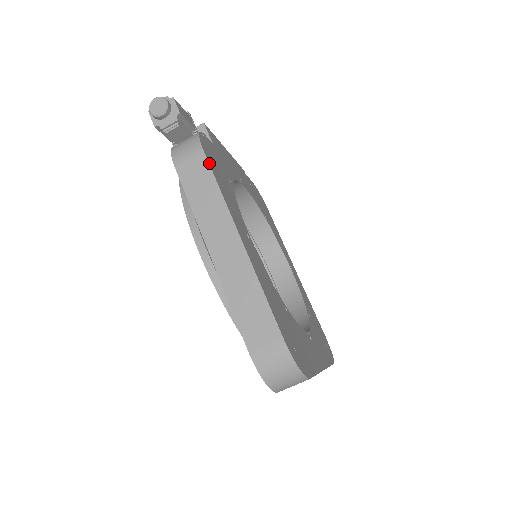
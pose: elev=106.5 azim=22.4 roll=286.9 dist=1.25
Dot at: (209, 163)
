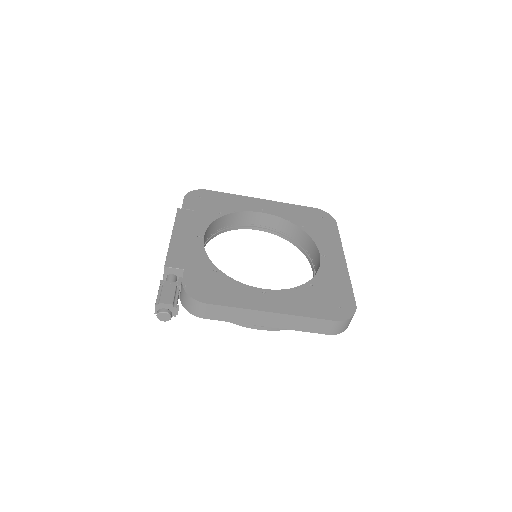
Dot at: (216, 304)
